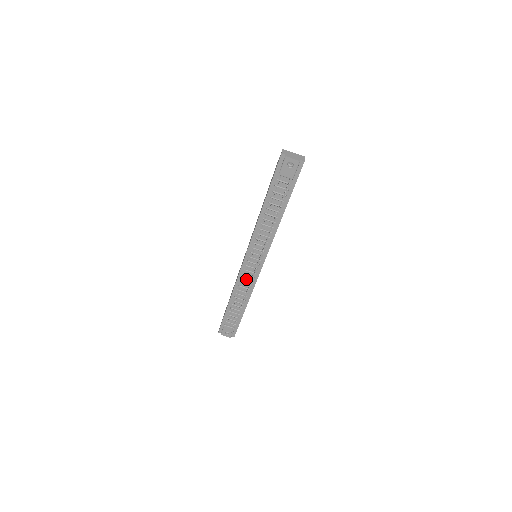
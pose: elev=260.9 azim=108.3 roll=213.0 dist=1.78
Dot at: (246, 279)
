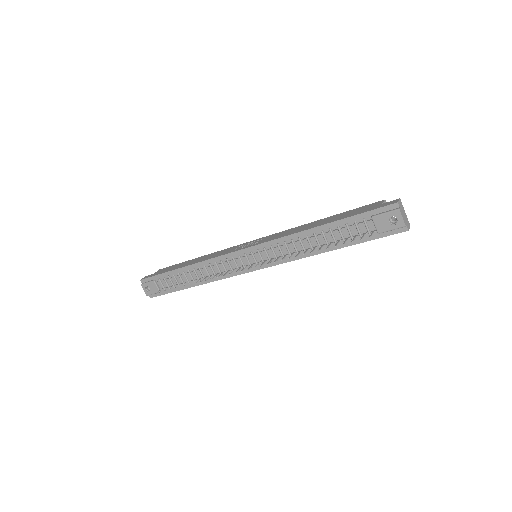
Dot at: (224, 266)
